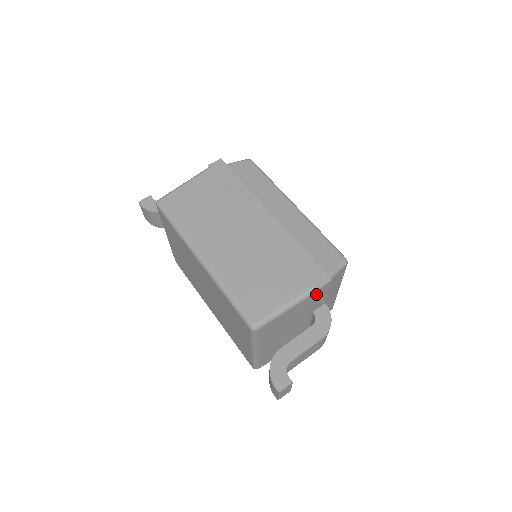
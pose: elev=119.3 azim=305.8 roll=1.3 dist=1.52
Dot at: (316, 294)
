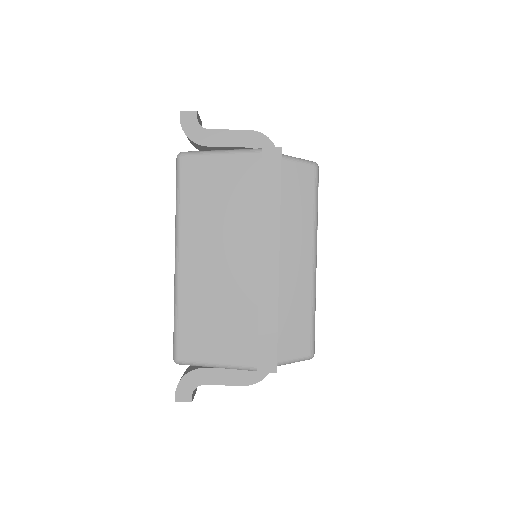
Dot at: occluded
